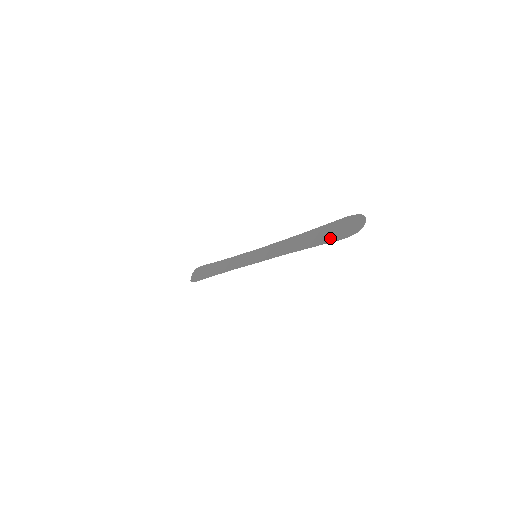
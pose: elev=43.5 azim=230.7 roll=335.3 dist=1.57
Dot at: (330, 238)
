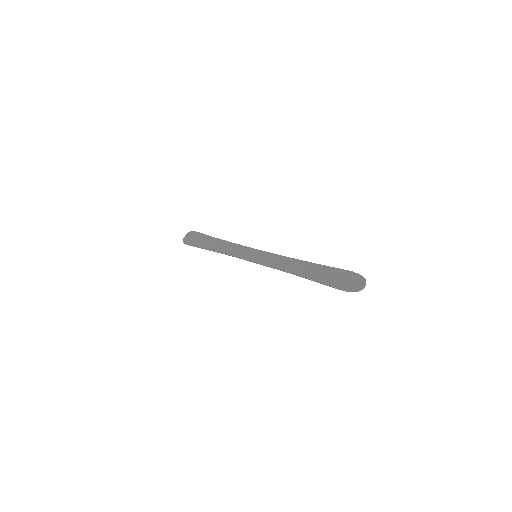
Dot at: (330, 282)
